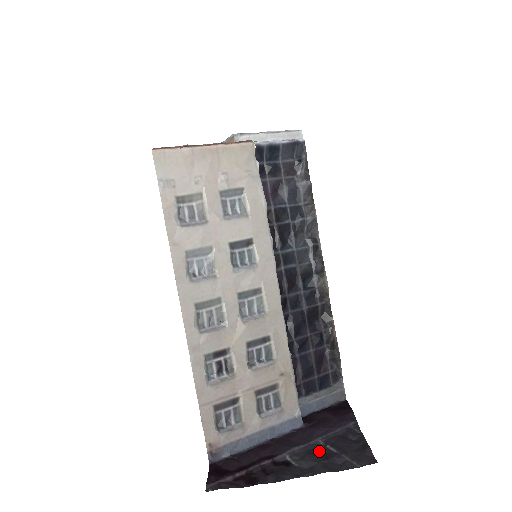
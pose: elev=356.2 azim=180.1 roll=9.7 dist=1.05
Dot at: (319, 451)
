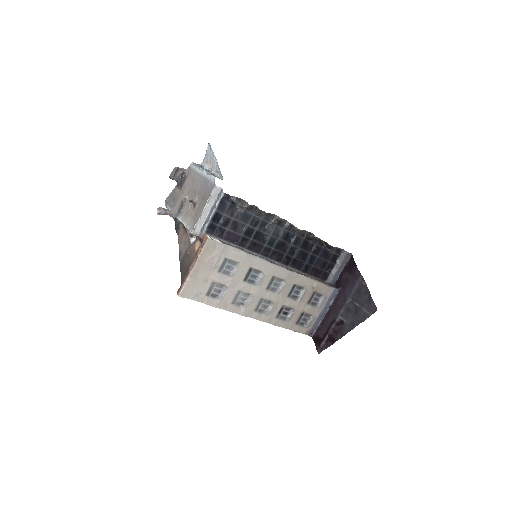
Dot at: (352, 308)
